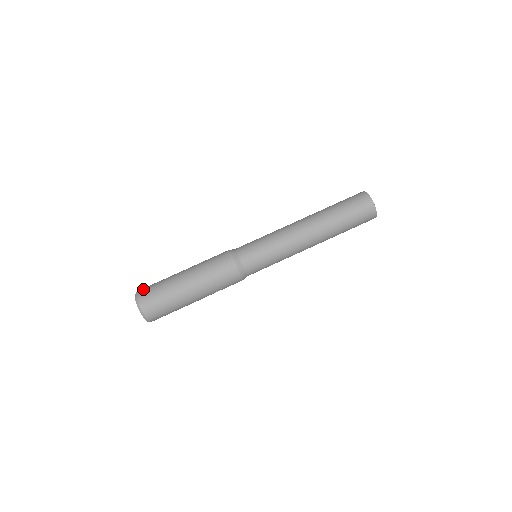
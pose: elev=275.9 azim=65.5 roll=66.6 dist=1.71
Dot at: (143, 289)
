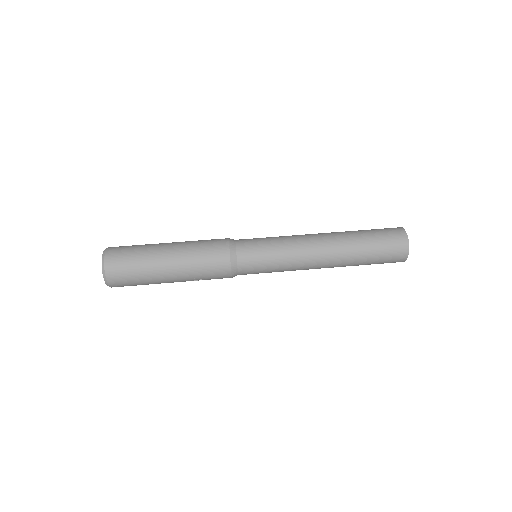
Dot at: (115, 248)
